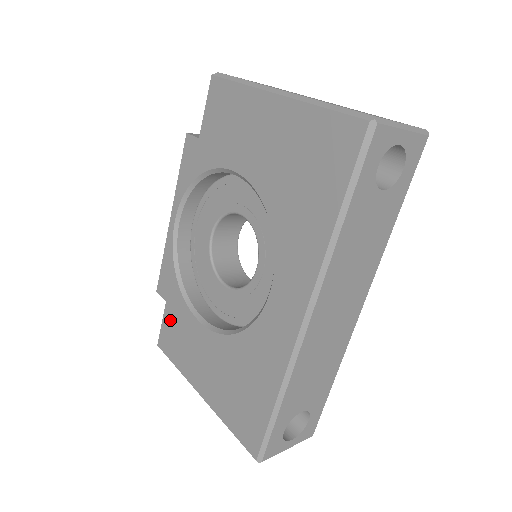
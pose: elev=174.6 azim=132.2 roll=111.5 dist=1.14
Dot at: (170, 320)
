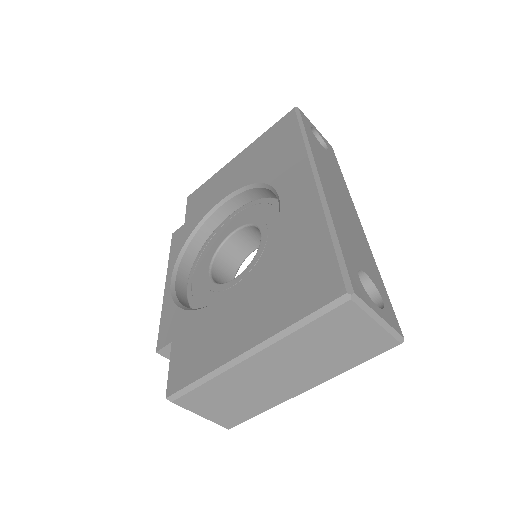
Dot at: (181, 348)
